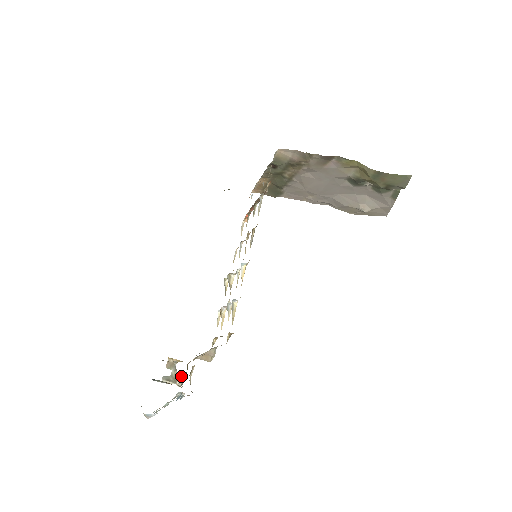
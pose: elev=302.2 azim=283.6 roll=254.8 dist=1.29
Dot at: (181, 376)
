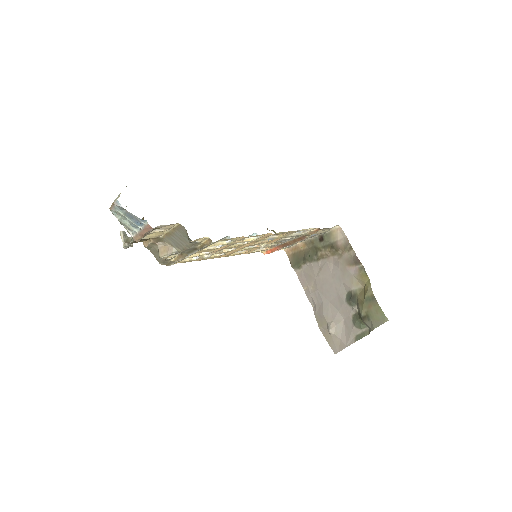
Dot at: (132, 245)
